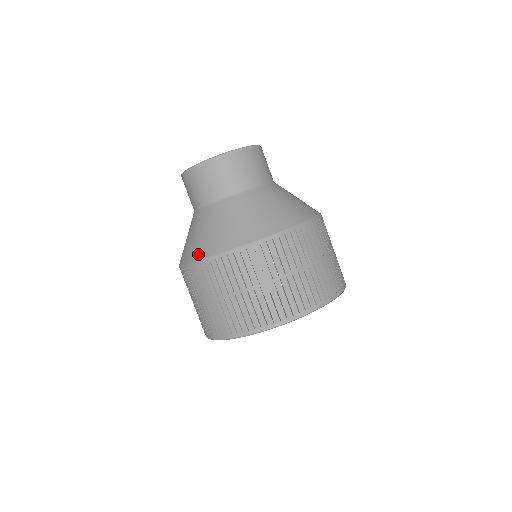
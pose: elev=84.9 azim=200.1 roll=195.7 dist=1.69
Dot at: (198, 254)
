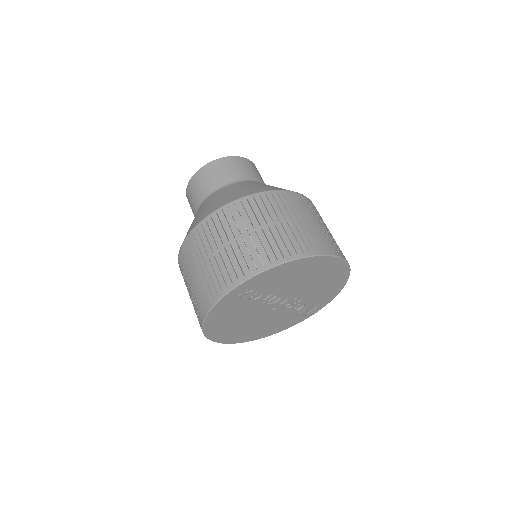
Dot at: occluded
